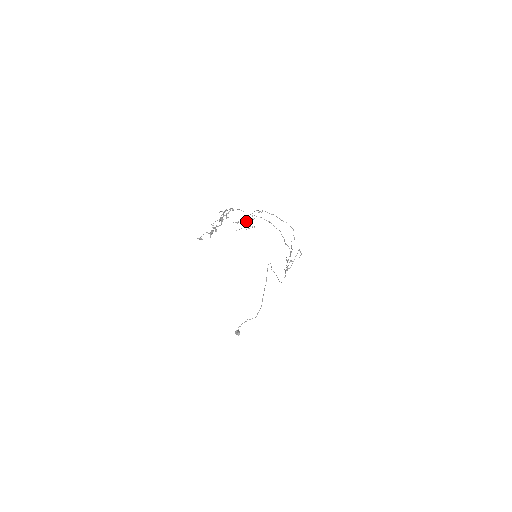
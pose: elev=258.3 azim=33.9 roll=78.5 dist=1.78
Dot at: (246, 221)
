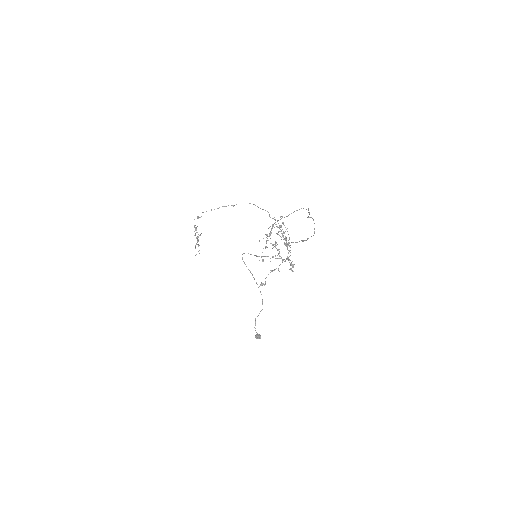
Dot at: occluded
